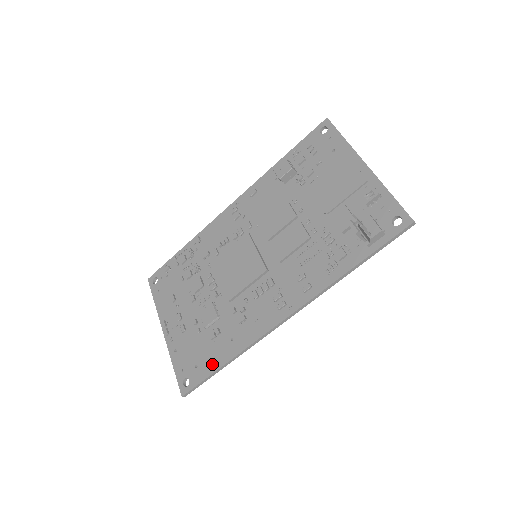
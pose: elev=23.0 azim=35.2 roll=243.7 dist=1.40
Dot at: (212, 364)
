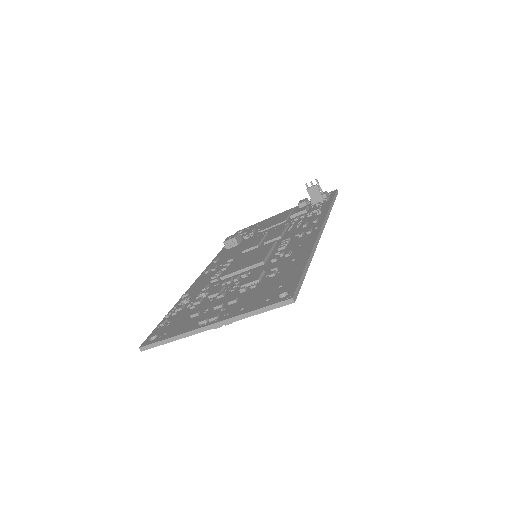
Dot at: (295, 272)
